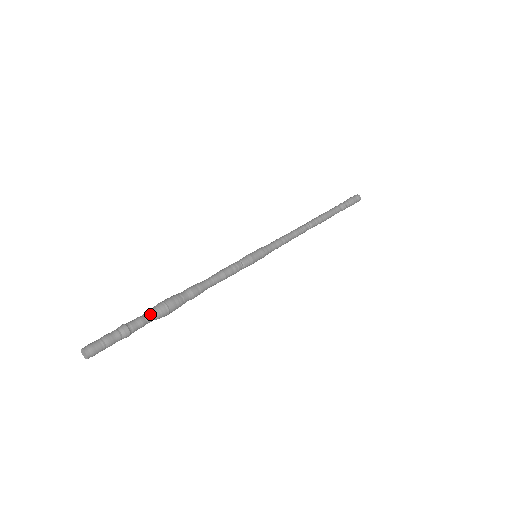
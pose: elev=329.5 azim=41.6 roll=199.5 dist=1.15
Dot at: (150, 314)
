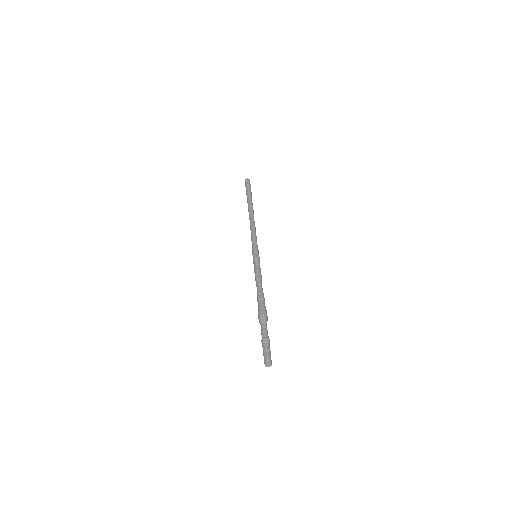
Dot at: (263, 324)
